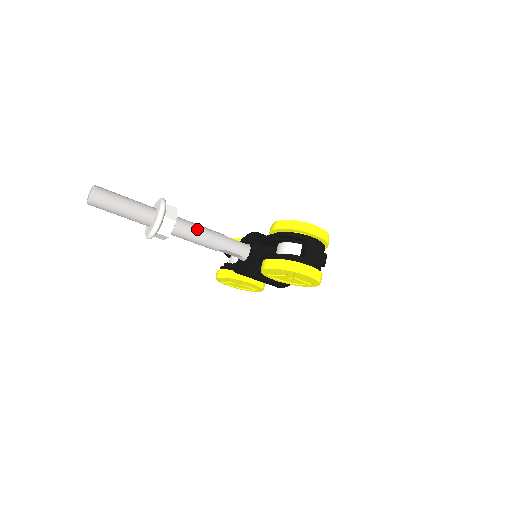
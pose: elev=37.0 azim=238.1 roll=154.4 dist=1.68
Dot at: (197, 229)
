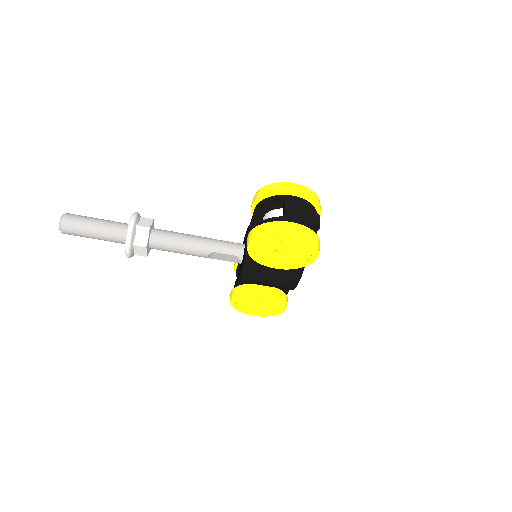
Dot at: (178, 235)
